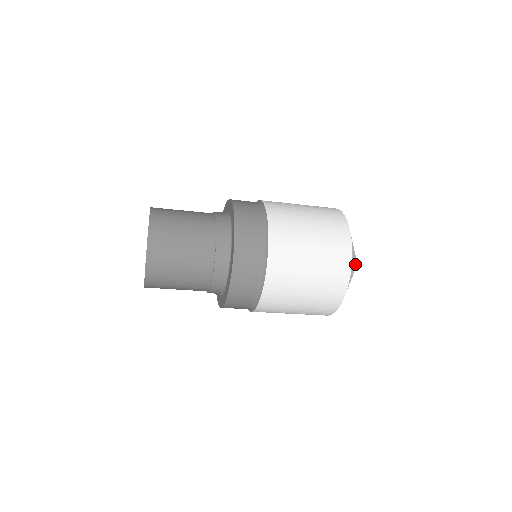
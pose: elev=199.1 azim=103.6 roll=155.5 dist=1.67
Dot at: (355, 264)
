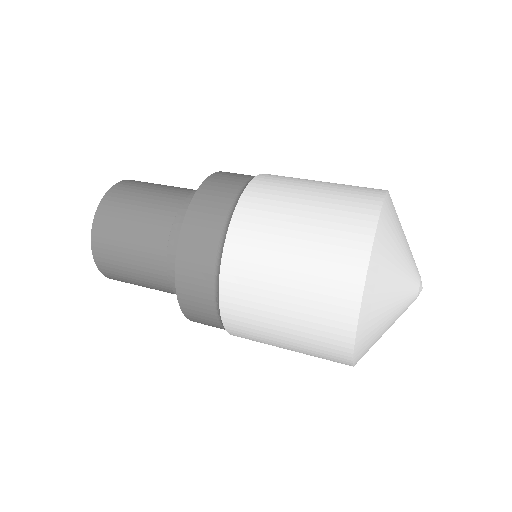
Dot at: (402, 301)
